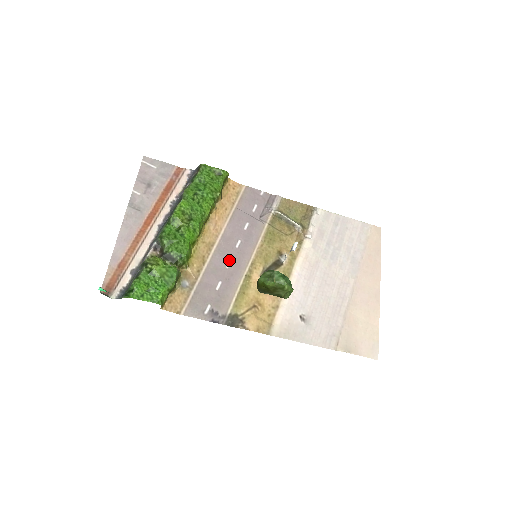
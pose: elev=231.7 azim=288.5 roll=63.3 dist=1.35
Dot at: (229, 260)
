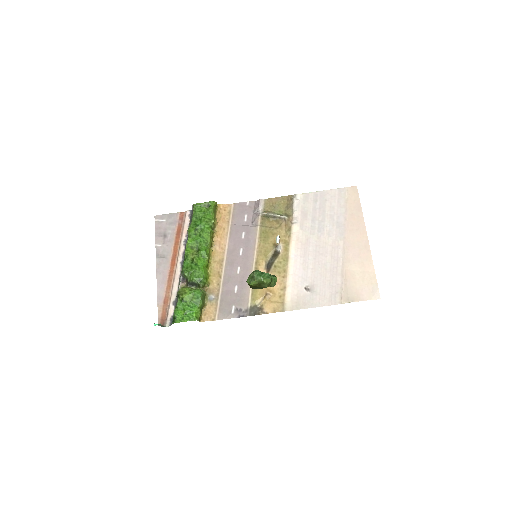
Dot at: (238, 267)
